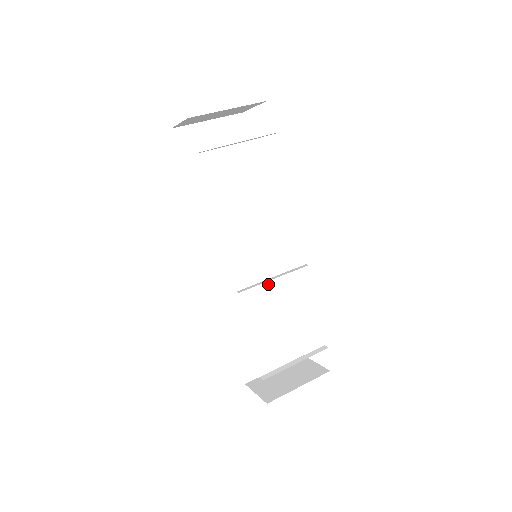
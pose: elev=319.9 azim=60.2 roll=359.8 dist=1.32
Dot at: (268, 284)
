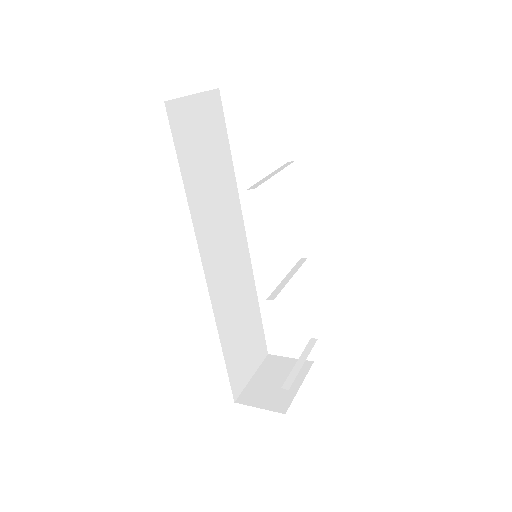
Dot at: (244, 286)
